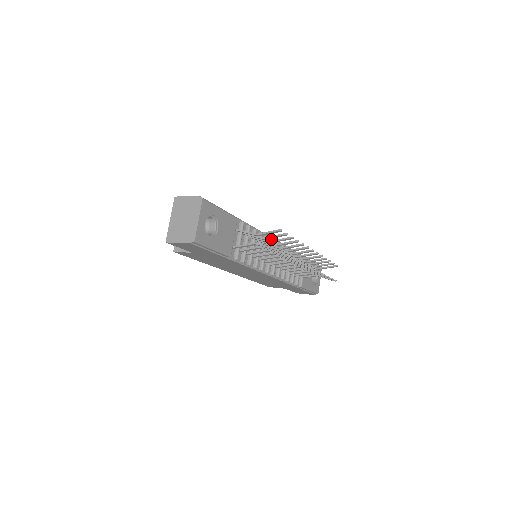
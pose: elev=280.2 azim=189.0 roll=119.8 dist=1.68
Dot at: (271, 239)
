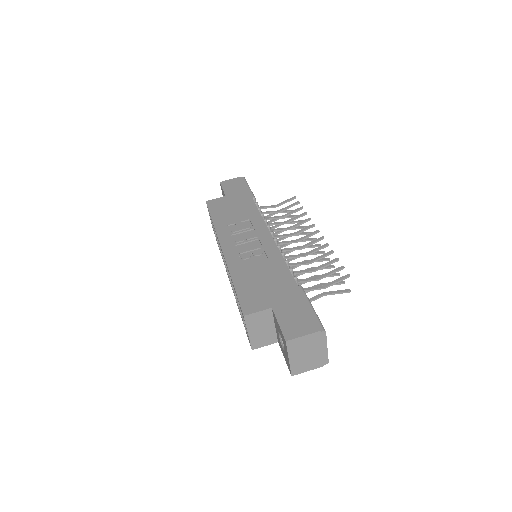
Dot at: (276, 241)
